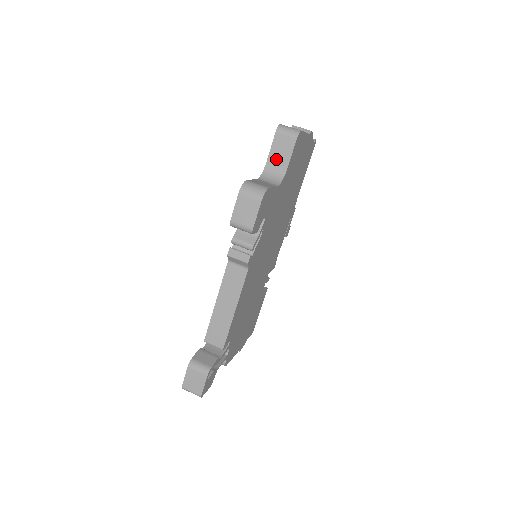
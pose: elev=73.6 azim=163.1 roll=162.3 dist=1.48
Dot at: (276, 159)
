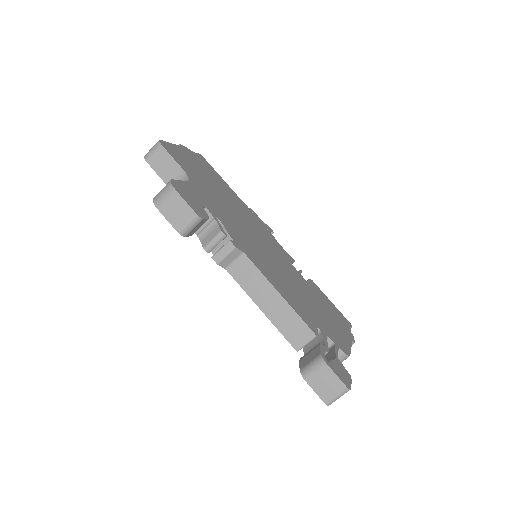
Dot at: (169, 174)
